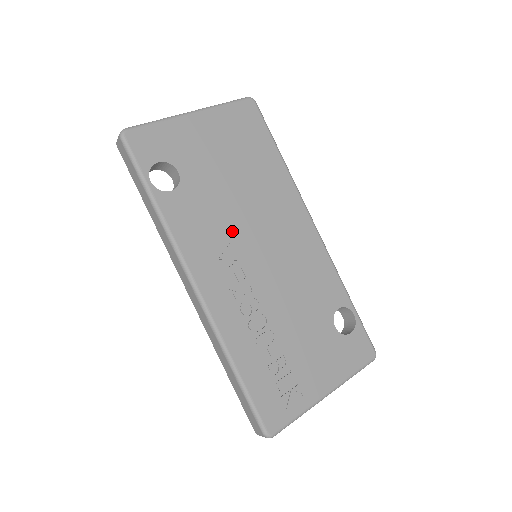
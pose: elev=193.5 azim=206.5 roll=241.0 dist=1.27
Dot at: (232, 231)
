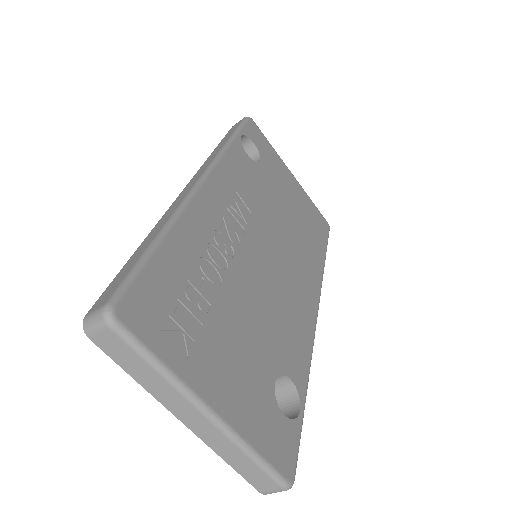
Dot at: (260, 215)
